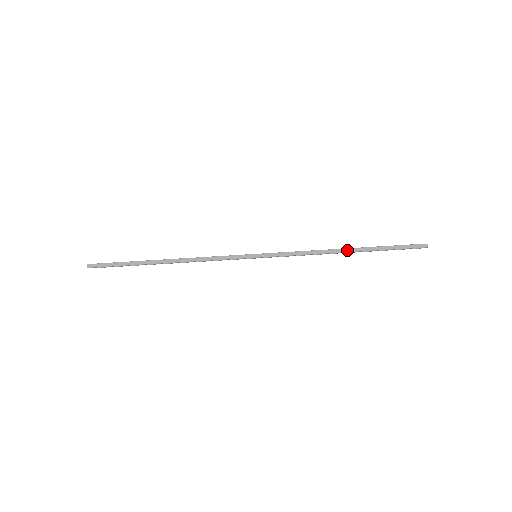
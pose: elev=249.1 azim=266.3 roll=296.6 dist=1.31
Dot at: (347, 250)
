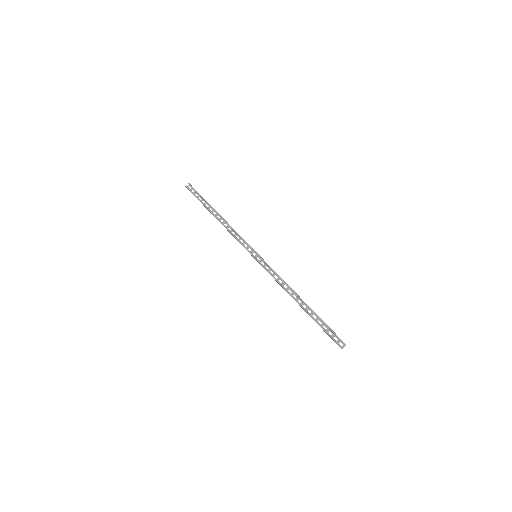
Dot at: occluded
